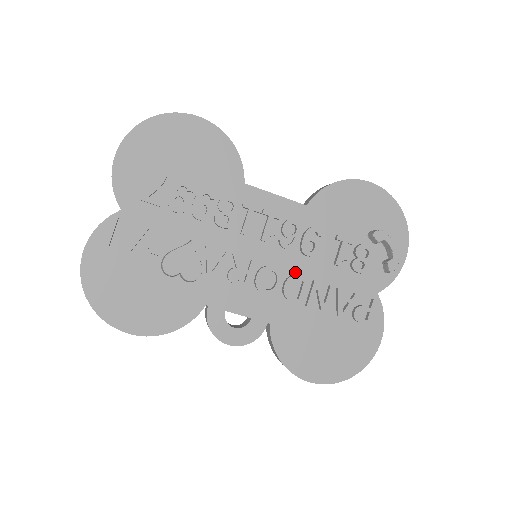
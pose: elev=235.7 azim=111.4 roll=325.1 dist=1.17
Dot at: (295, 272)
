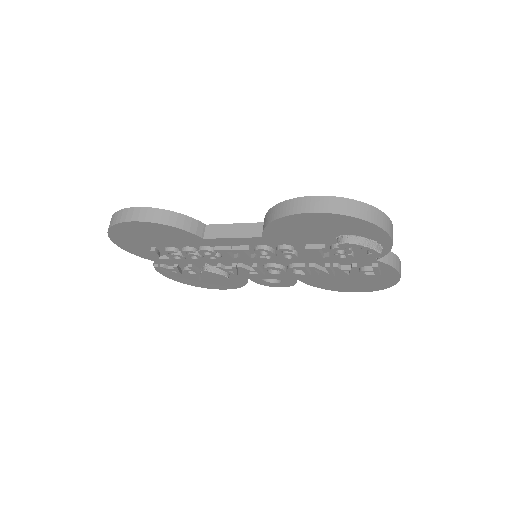
Dot at: (291, 262)
